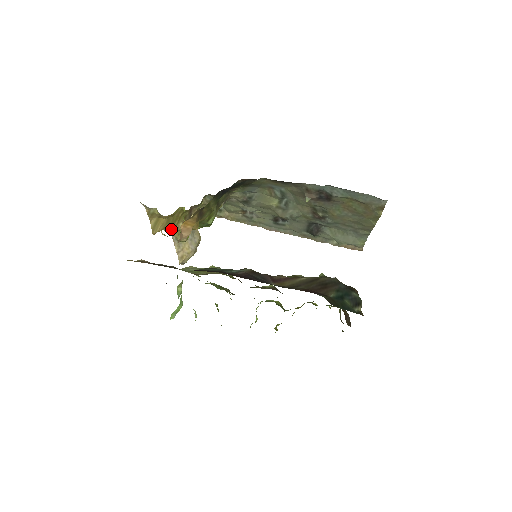
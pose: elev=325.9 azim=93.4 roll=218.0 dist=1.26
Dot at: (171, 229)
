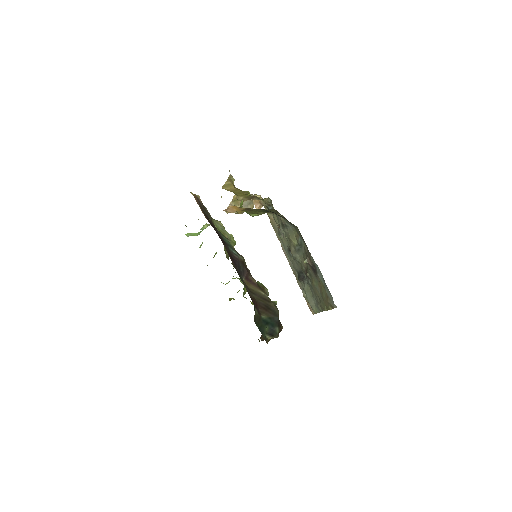
Dot at: occluded
